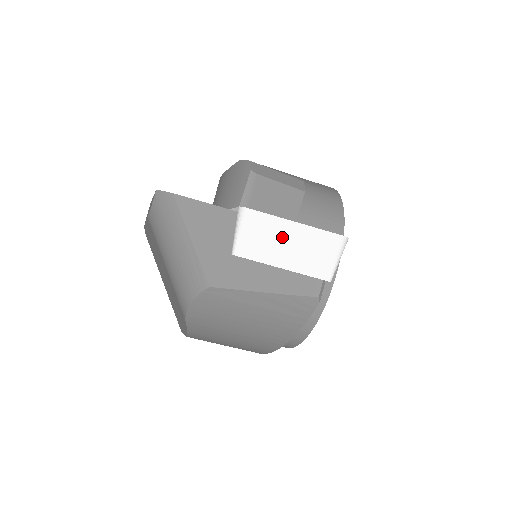
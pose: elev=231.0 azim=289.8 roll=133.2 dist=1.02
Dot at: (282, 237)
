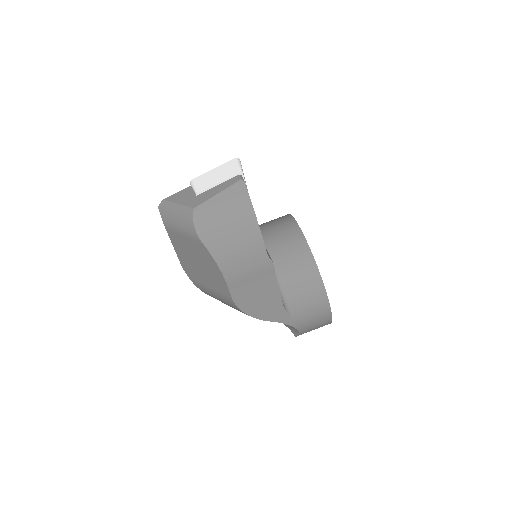
Dot at: (211, 176)
